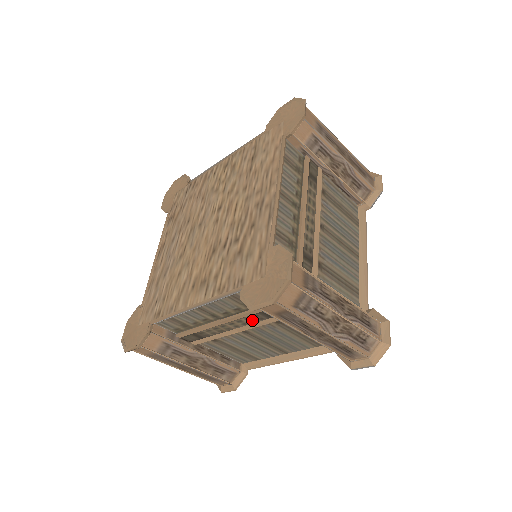
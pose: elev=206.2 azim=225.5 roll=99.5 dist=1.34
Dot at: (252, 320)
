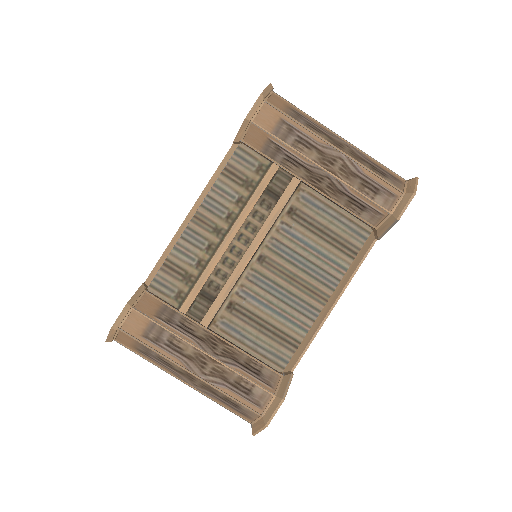
Dot at: occluded
